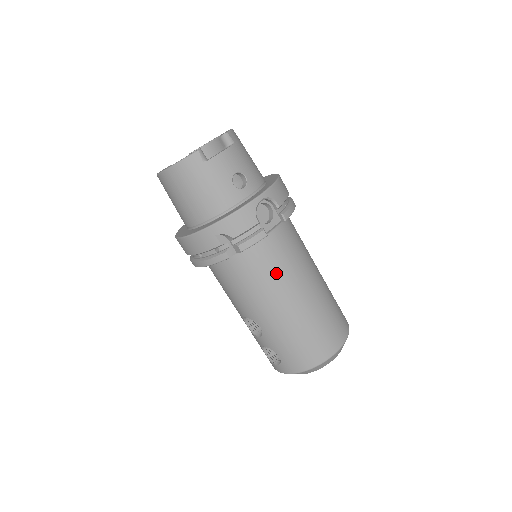
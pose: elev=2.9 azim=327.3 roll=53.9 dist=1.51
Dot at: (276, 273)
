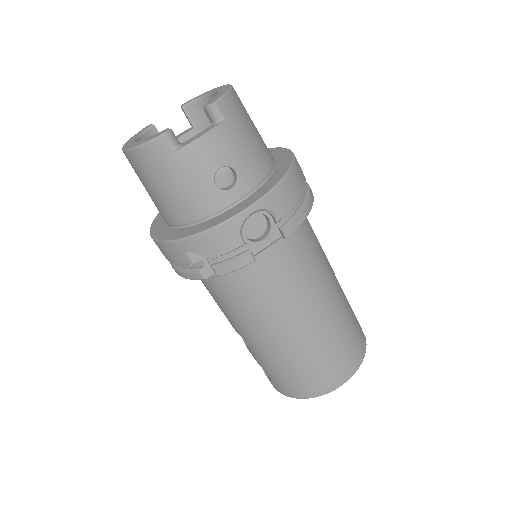
Dot at: (268, 299)
